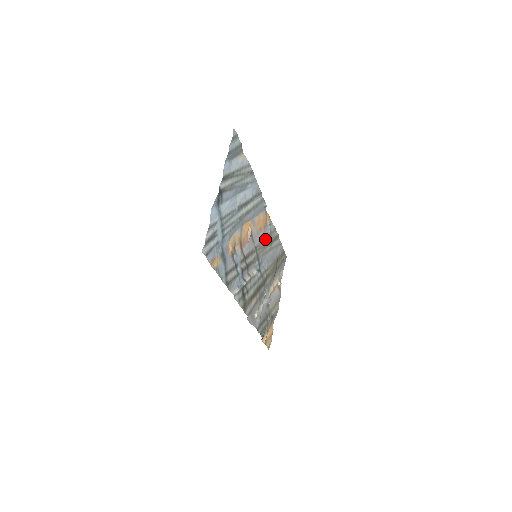
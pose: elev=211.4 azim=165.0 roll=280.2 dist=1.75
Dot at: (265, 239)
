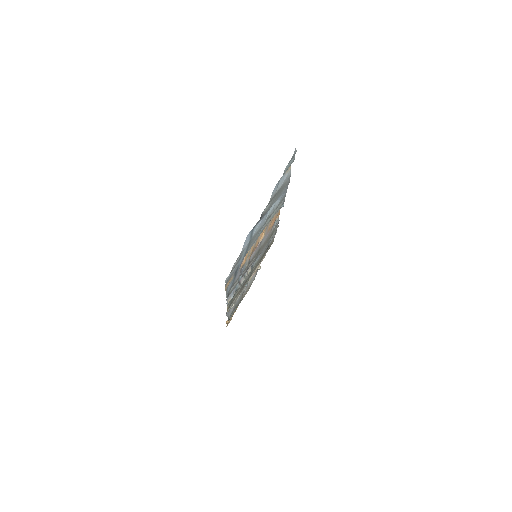
Dot at: (268, 236)
